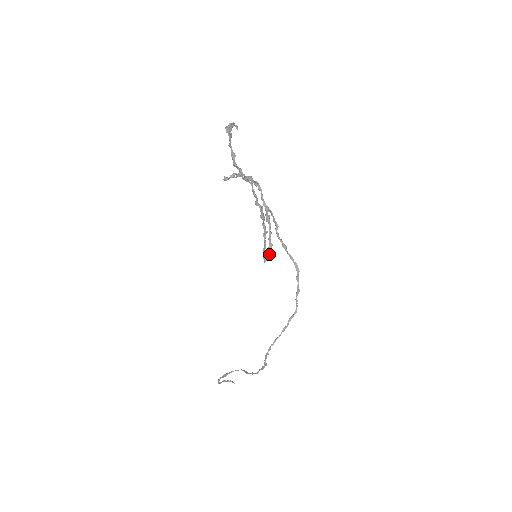
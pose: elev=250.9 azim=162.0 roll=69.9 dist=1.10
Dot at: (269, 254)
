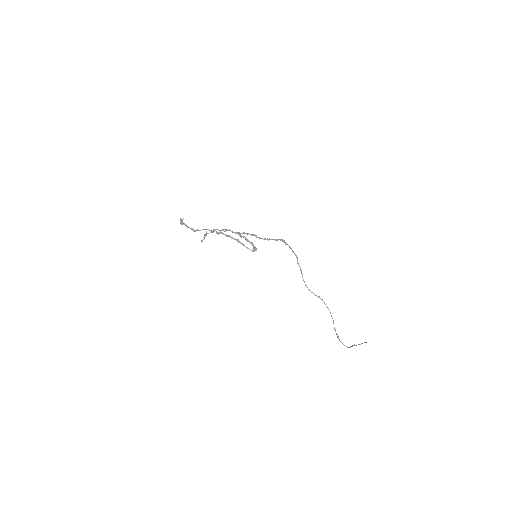
Dot at: (255, 248)
